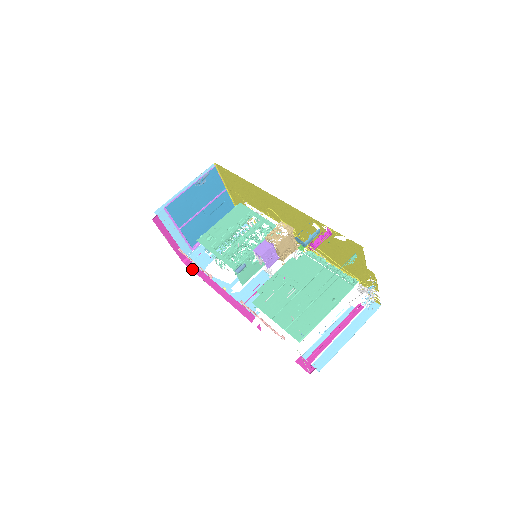
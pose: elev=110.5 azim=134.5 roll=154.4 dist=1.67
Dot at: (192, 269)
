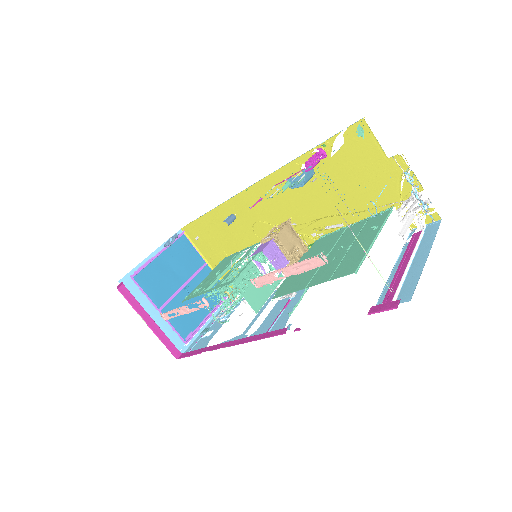
Dot at: (189, 355)
